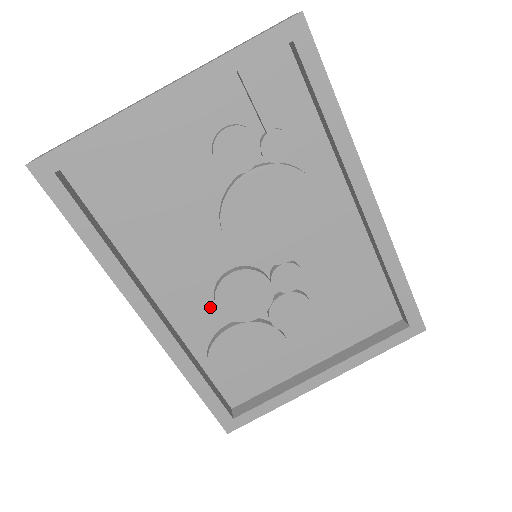
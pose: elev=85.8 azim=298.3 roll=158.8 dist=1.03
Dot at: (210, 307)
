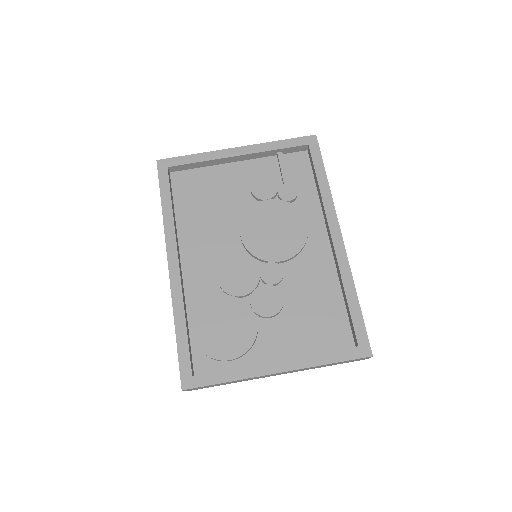
Dot at: (213, 279)
